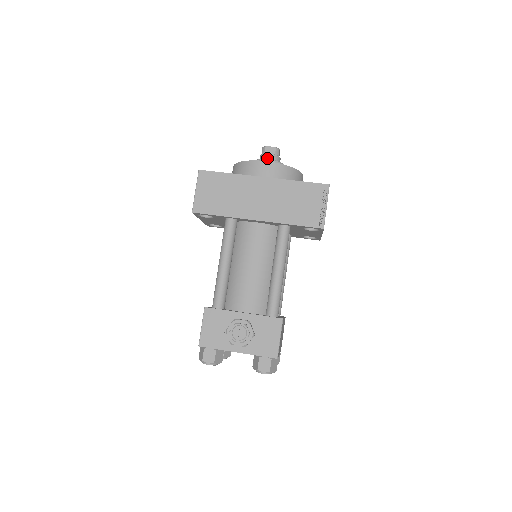
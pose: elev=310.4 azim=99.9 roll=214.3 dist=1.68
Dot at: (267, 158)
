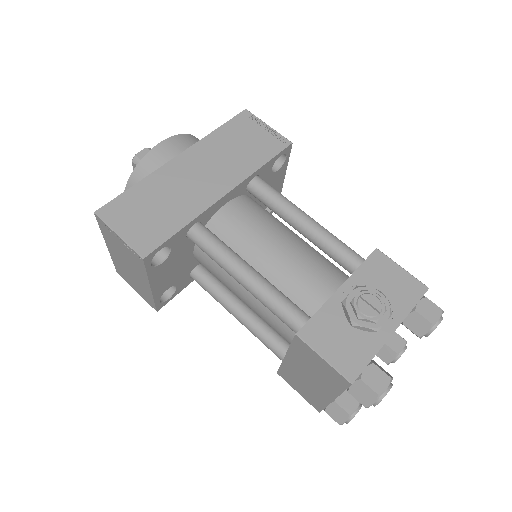
Dot at: occluded
